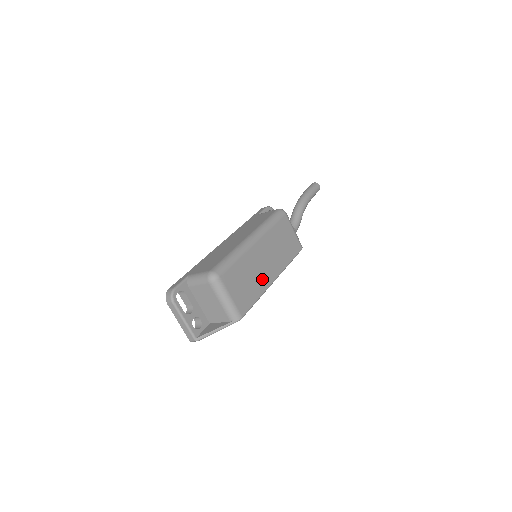
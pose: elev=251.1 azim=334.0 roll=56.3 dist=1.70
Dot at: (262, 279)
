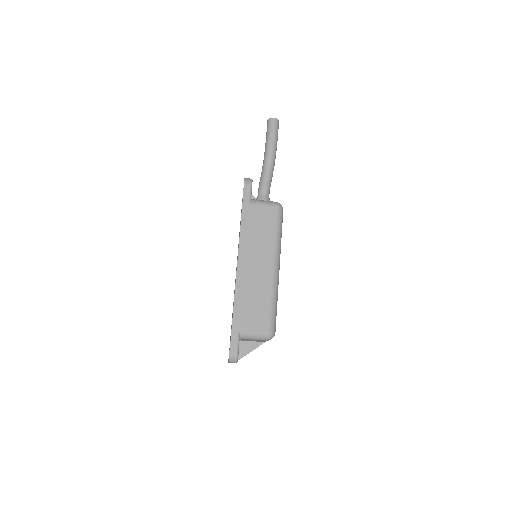
Dot at: occluded
